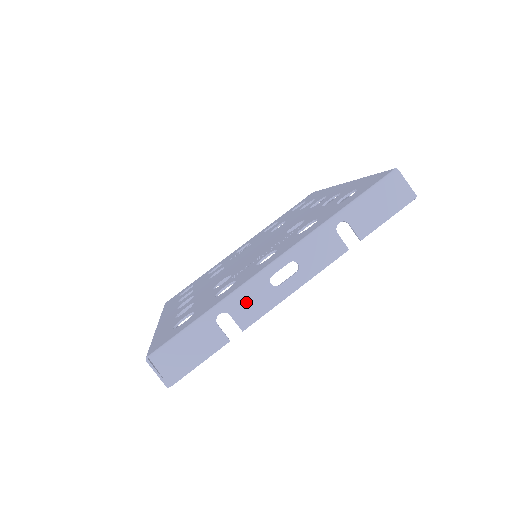
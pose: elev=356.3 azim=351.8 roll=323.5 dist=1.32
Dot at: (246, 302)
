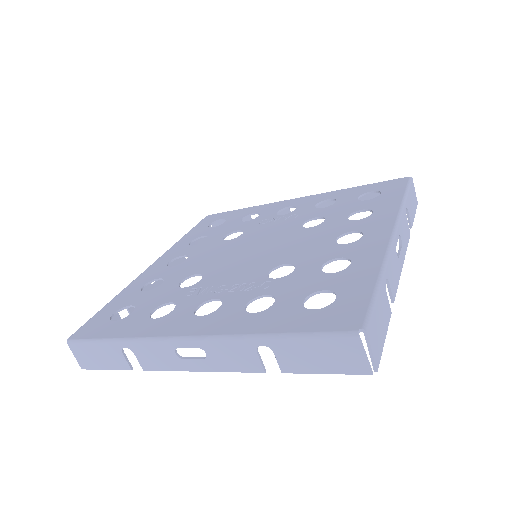
Dot at: (150, 353)
